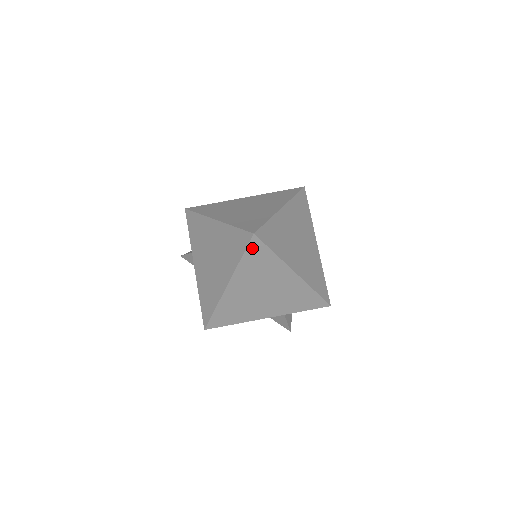
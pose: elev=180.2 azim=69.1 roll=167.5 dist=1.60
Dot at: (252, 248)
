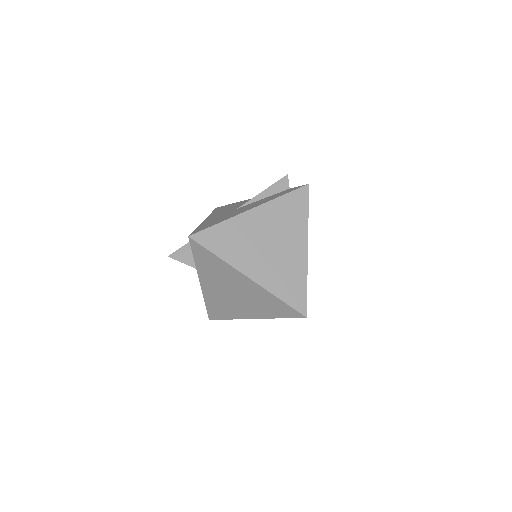
Dot at: occluded
